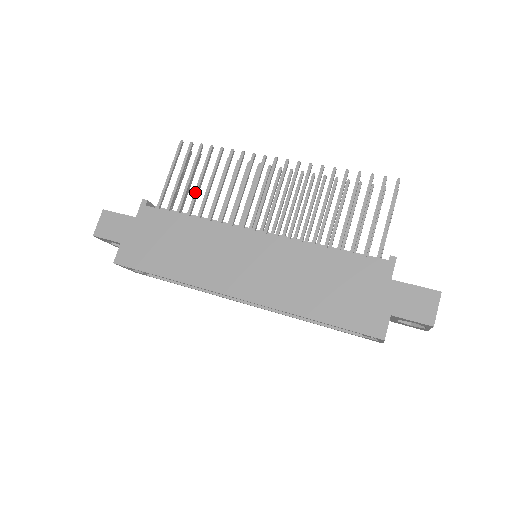
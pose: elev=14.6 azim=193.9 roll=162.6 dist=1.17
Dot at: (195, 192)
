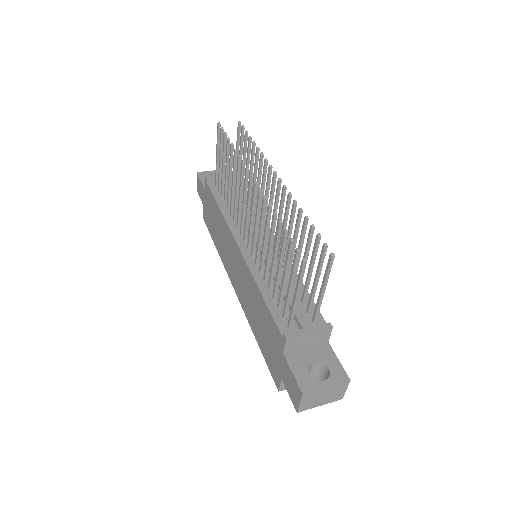
Dot at: (225, 182)
